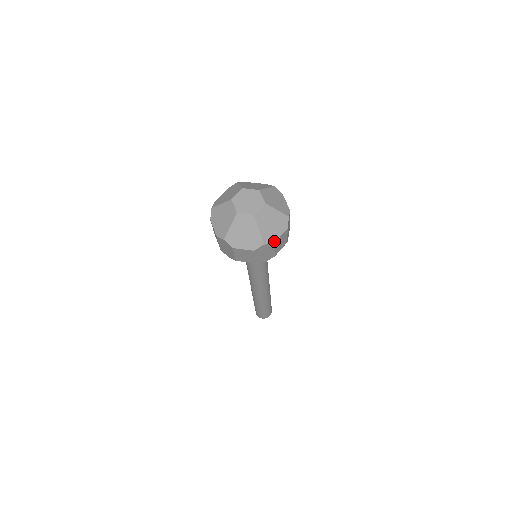
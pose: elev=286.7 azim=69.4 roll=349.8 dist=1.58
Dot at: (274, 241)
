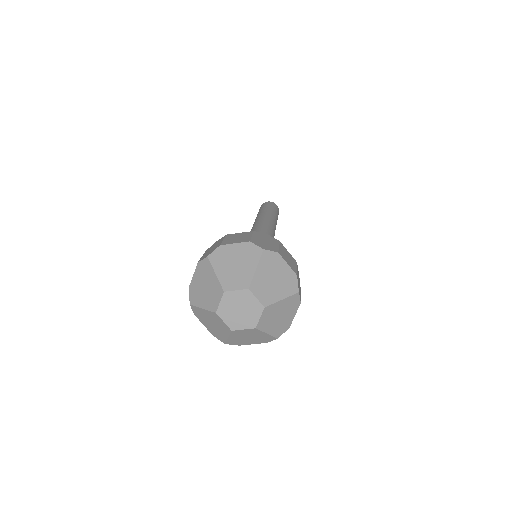
Dot at: (289, 326)
